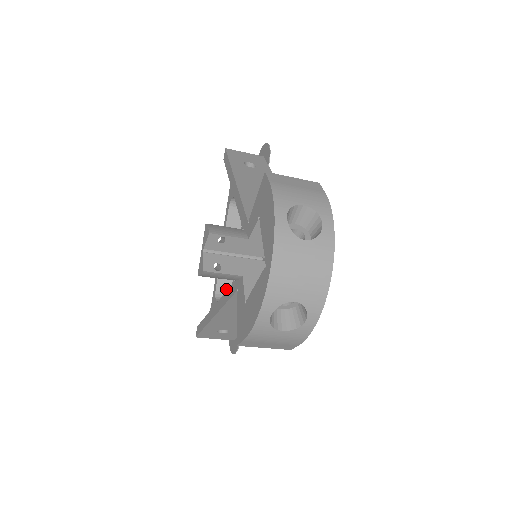
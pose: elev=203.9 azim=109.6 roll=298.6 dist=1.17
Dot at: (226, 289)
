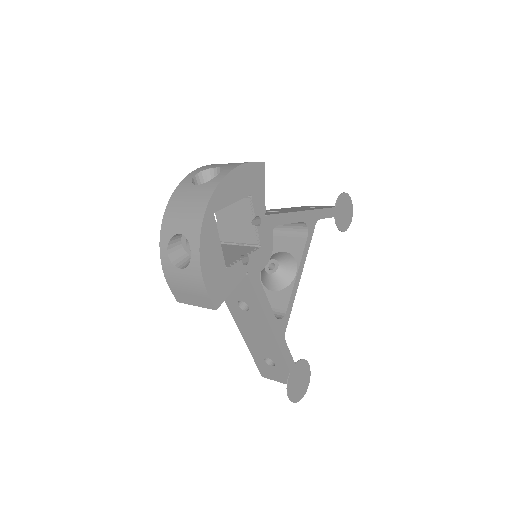
Dot at: occluded
